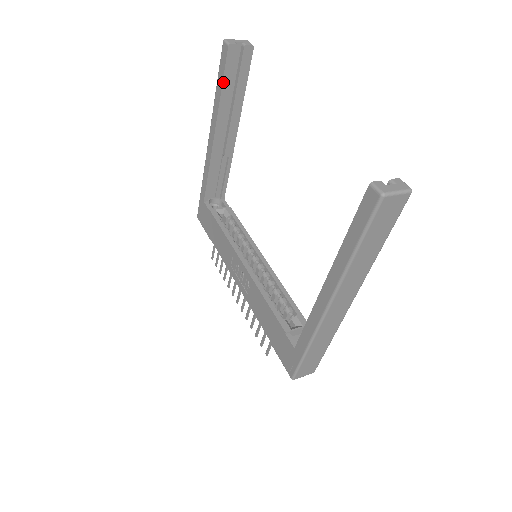
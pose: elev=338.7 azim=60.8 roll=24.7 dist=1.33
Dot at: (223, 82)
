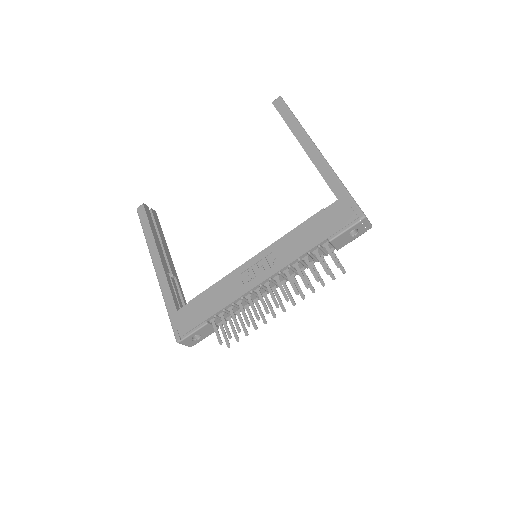
Dot at: (149, 222)
